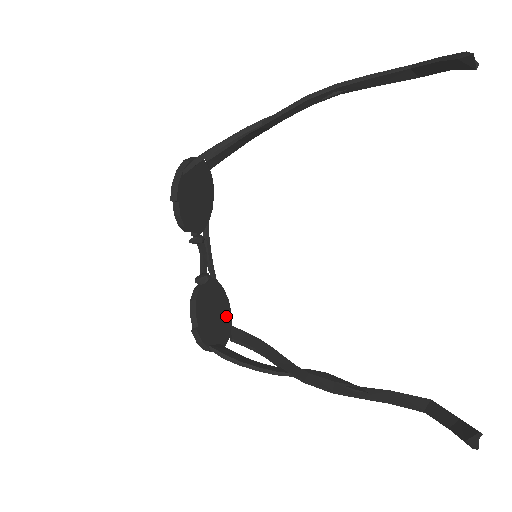
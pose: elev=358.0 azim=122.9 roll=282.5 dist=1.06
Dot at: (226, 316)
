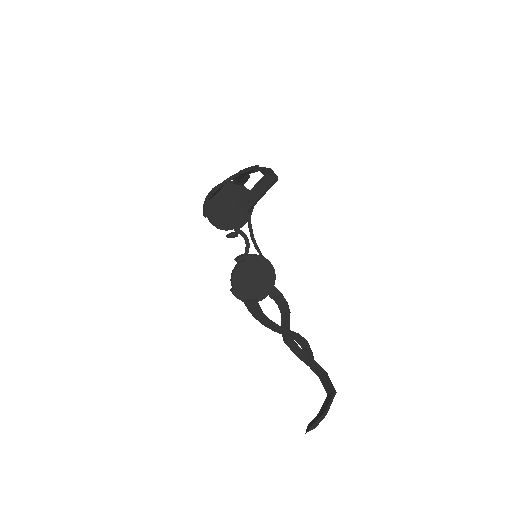
Dot at: (268, 279)
